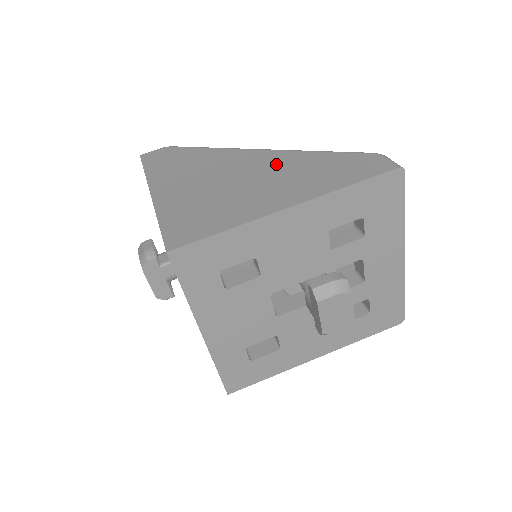
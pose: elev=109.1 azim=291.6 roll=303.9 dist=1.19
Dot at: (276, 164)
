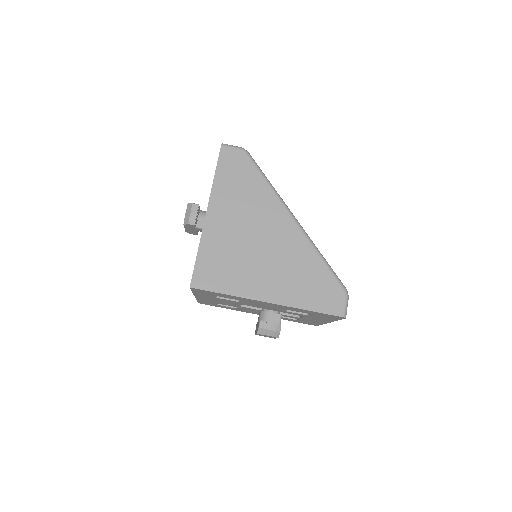
Dot at: (290, 249)
